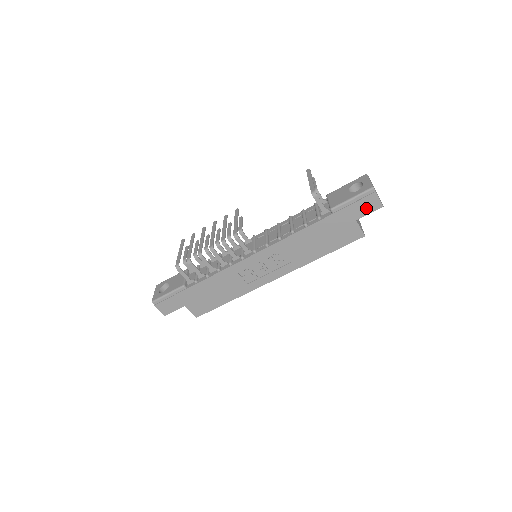
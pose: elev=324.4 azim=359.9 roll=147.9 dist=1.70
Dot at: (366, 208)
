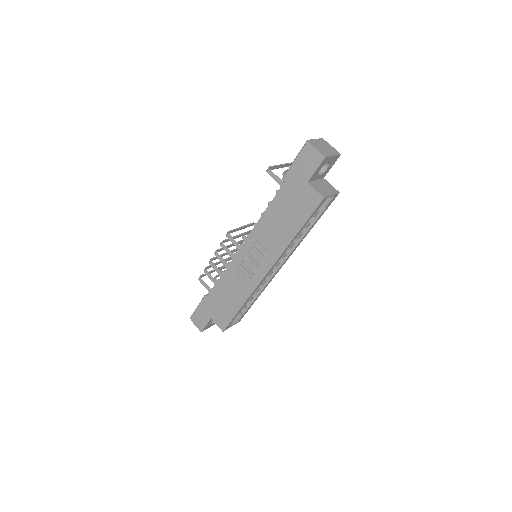
Dot at: (310, 165)
